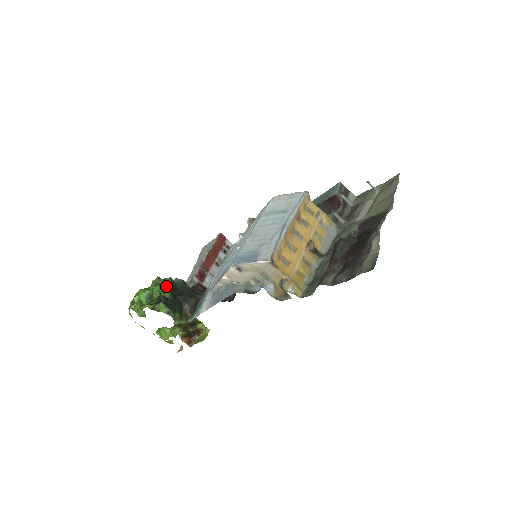
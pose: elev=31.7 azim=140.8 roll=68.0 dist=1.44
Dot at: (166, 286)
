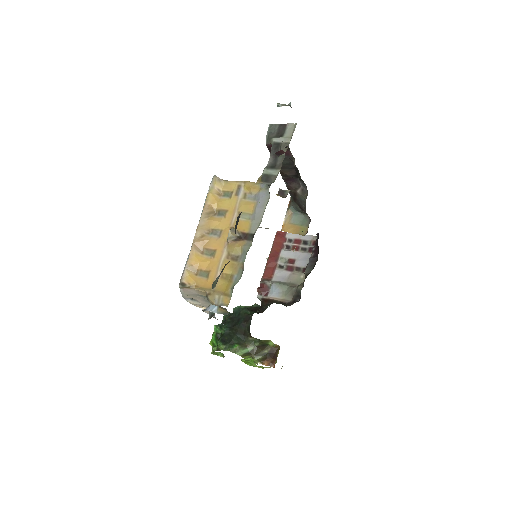
Dot at: (223, 322)
